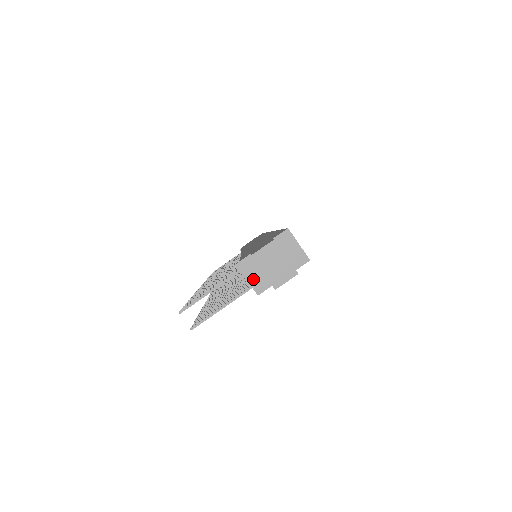
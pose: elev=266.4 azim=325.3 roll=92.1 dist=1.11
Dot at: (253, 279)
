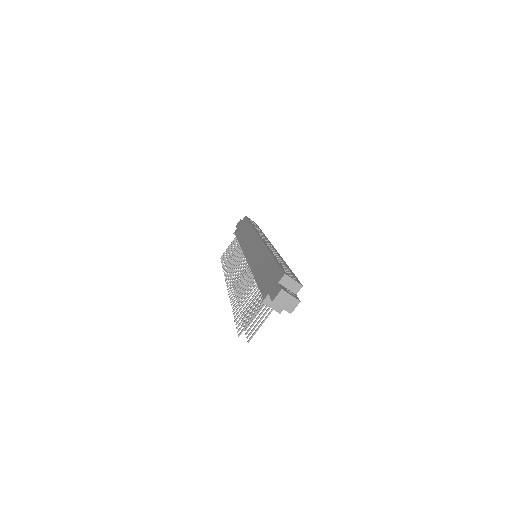
Dot at: (274, 306)
